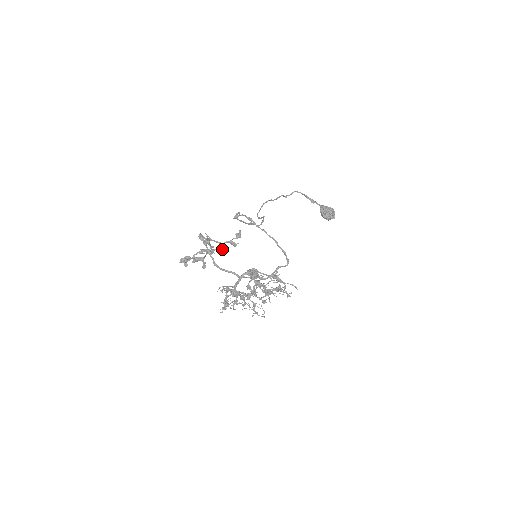
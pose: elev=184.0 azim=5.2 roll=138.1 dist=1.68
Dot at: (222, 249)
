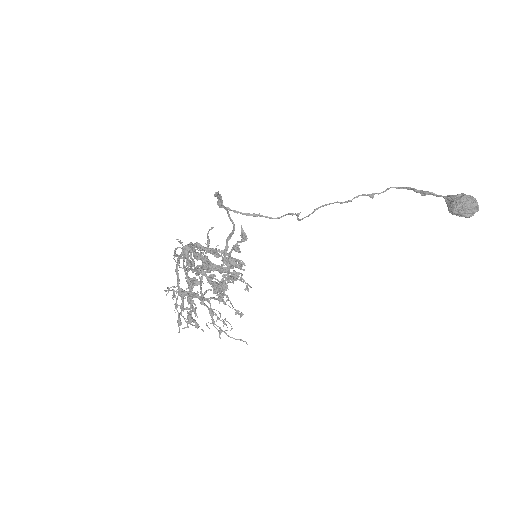
Dot at: (233, 263)
